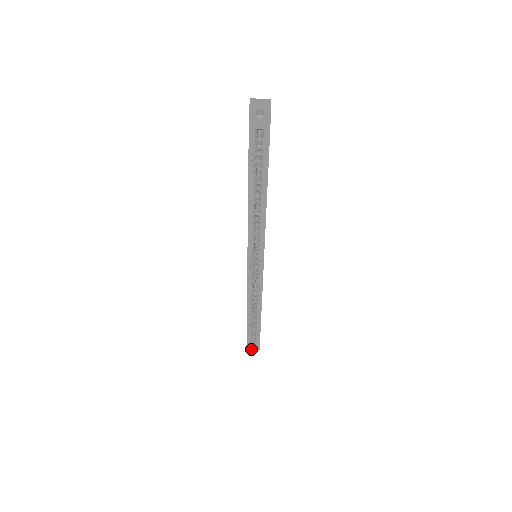
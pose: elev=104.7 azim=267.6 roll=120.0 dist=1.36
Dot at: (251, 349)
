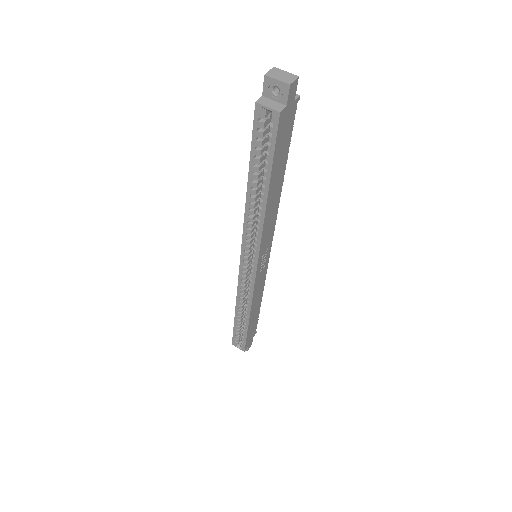
Dot at: occluded
